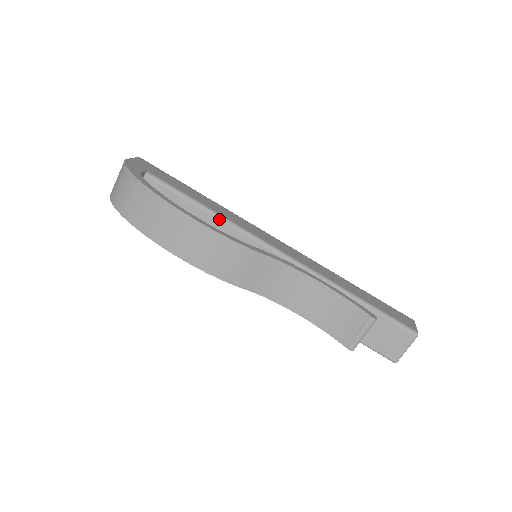
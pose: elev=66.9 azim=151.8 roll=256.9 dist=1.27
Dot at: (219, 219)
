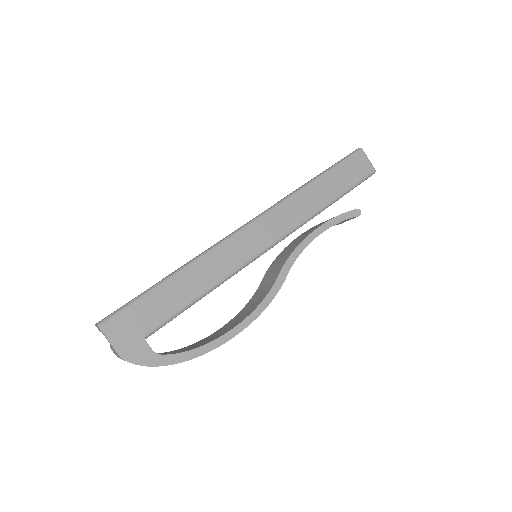
Dot at: occluded
